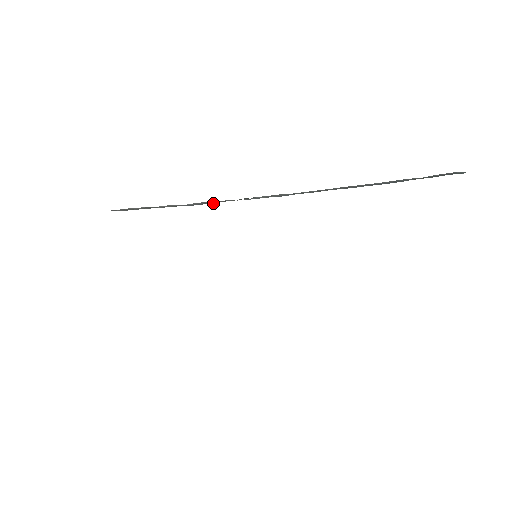
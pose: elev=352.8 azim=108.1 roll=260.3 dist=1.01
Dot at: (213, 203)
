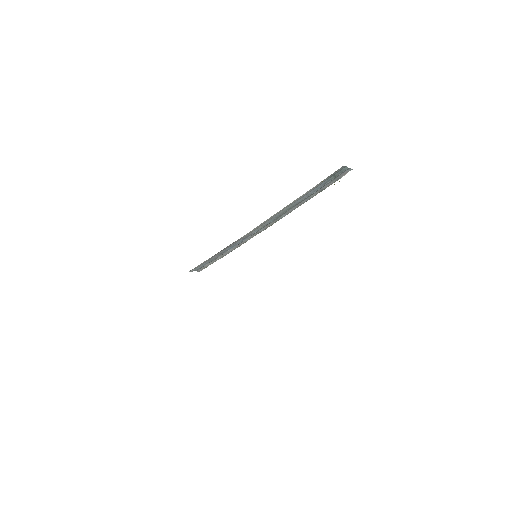
Dot at: (239, 243)
